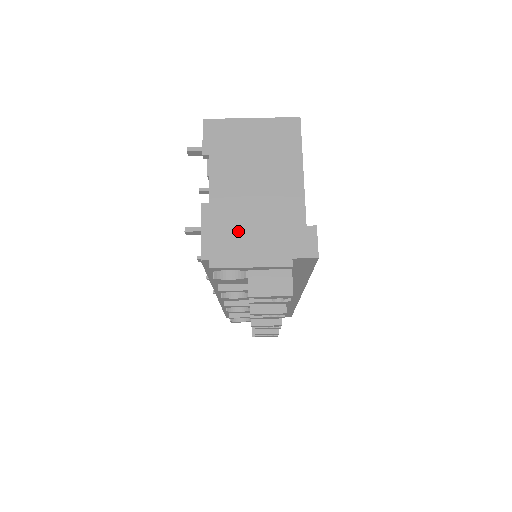
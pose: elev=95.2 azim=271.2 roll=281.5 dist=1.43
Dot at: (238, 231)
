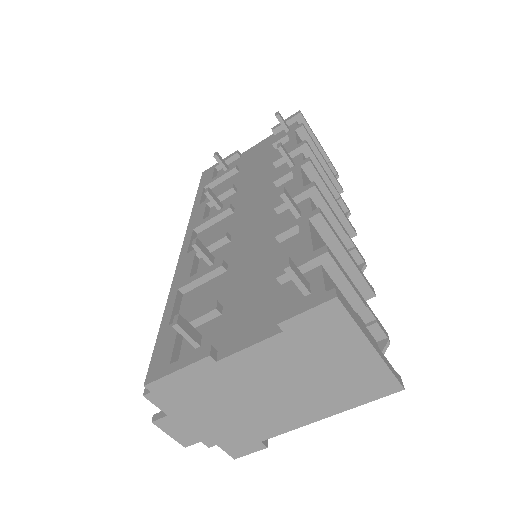
Dot at: (206, 399)
